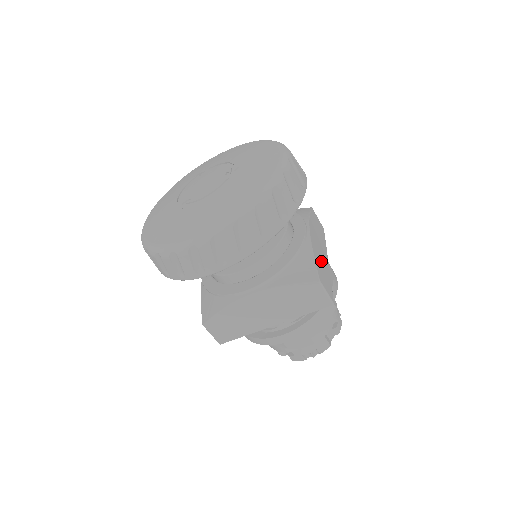
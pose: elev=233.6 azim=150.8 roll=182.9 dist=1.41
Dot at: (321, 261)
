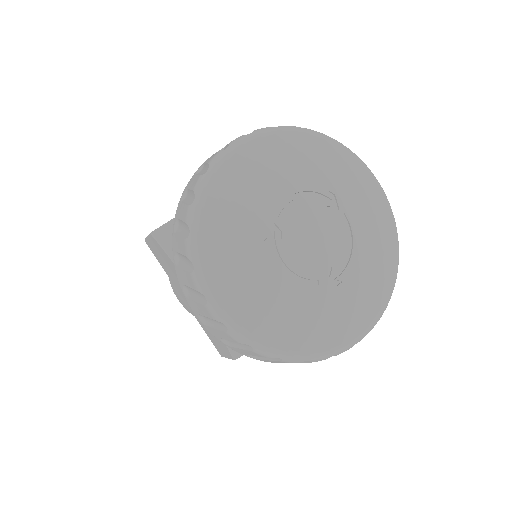
Dot at: occluded
